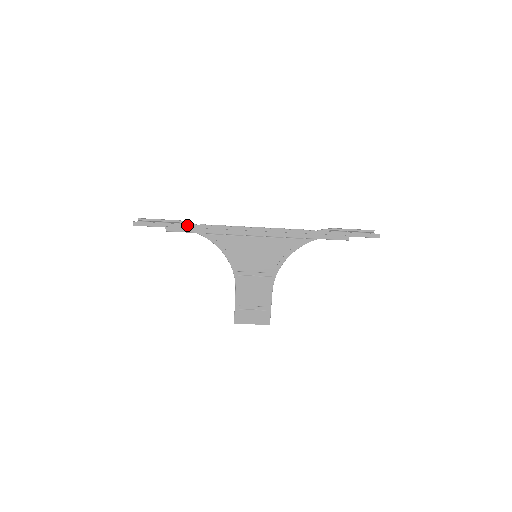
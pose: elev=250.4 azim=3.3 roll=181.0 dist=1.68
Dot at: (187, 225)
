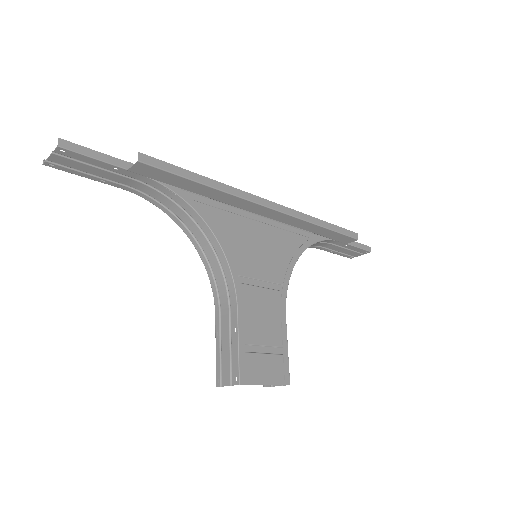
Dot at: occluded
